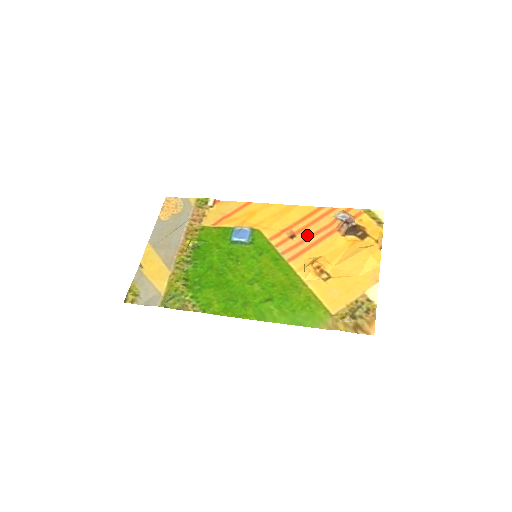
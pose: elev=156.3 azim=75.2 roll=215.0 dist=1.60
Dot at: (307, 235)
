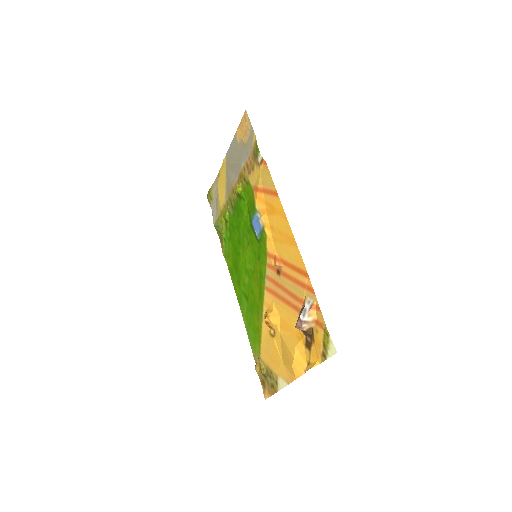
Dot at: (284, 285)
